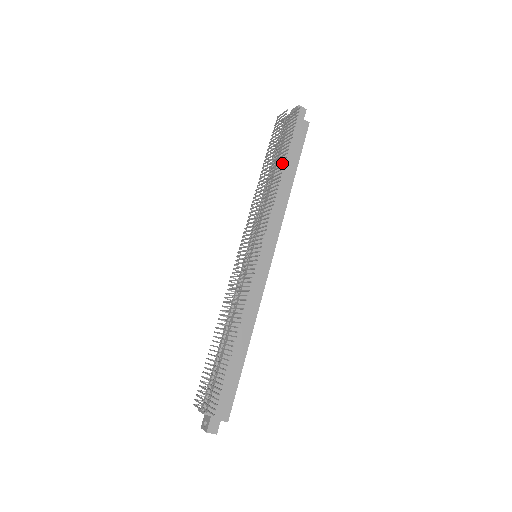
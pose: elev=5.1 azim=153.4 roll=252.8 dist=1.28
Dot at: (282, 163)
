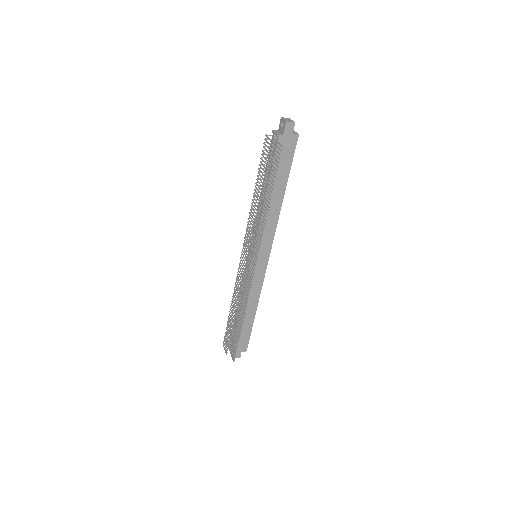
Dot at: occluded
